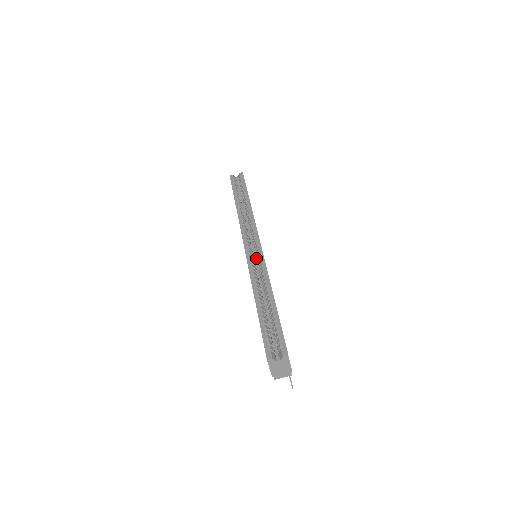
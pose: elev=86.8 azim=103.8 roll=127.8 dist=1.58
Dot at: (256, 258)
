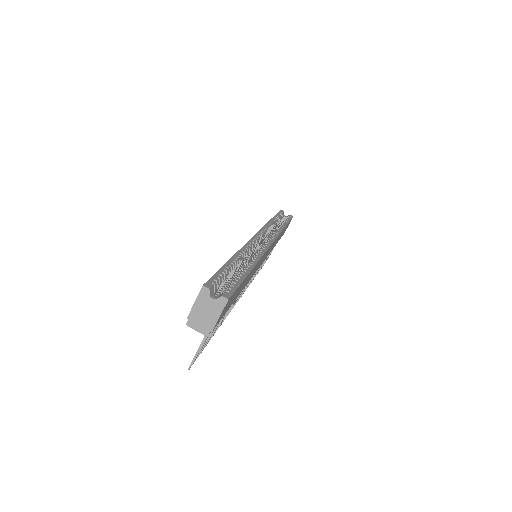
Dot at: occluded
